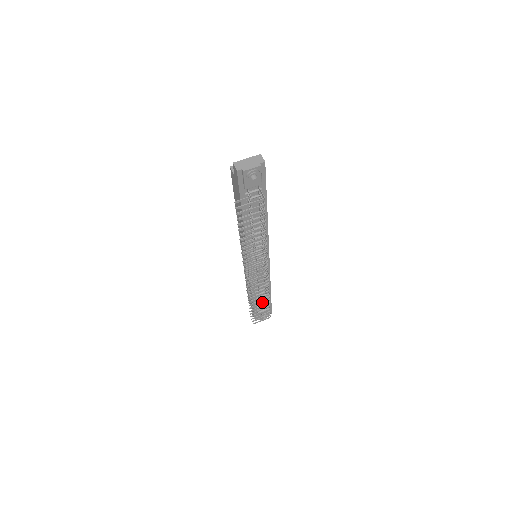
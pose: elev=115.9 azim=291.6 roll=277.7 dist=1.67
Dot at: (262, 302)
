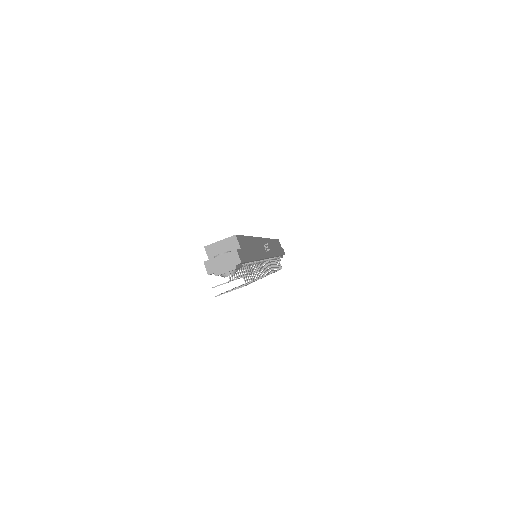
Dot at: occluded
